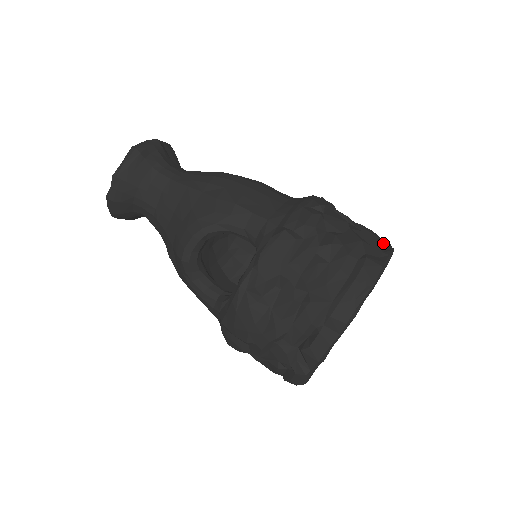
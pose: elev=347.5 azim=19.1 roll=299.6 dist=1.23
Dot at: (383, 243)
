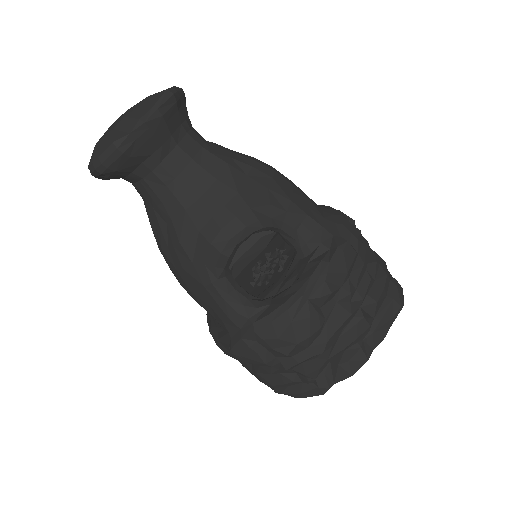
Dot at: occluded
